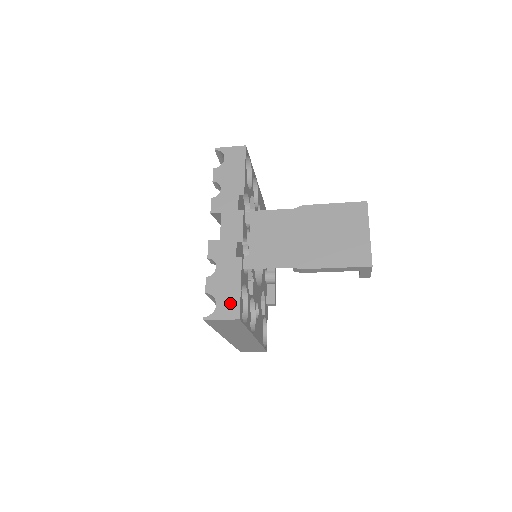
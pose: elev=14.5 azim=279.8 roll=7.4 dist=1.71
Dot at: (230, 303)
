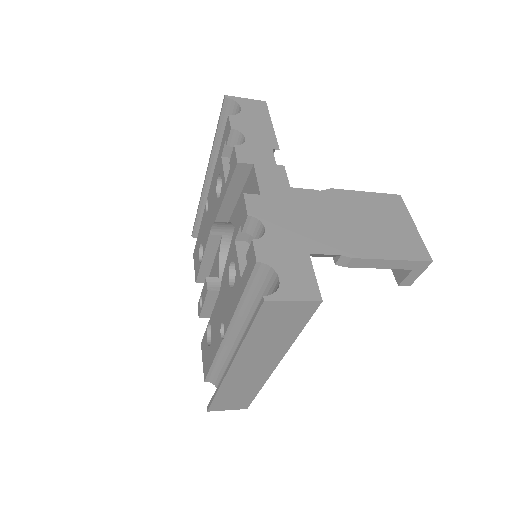
Dot at: (301, 277)
